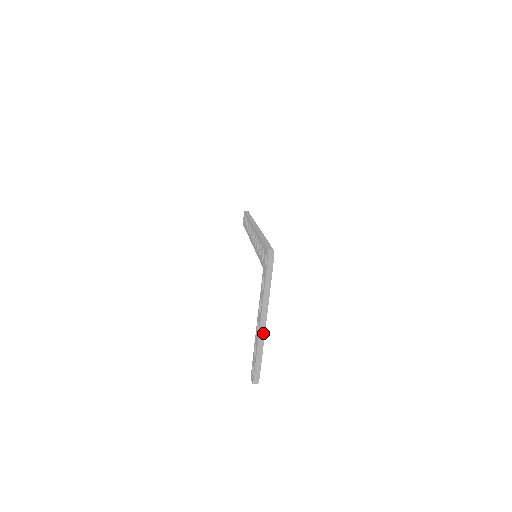
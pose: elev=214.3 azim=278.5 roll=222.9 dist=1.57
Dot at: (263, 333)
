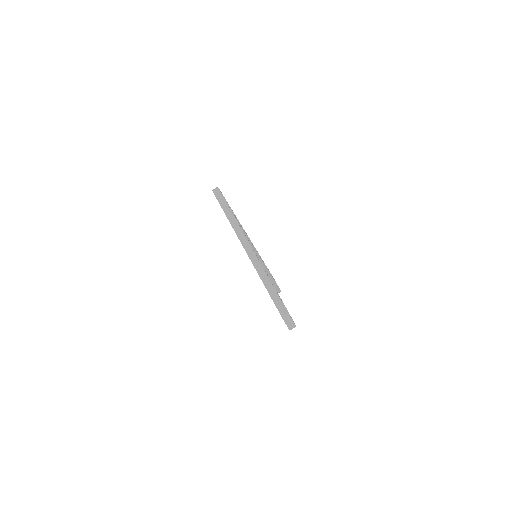
Dot at: (256, 260)
